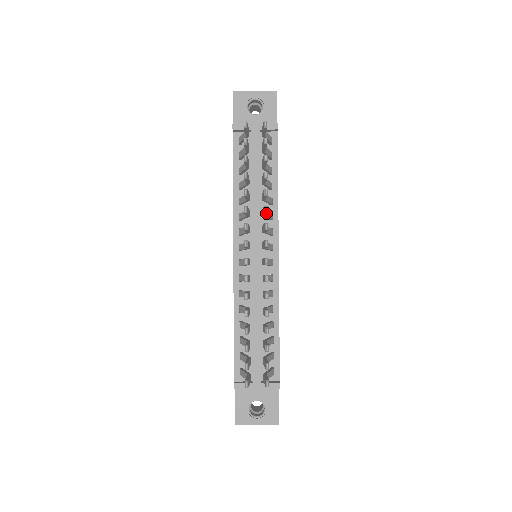
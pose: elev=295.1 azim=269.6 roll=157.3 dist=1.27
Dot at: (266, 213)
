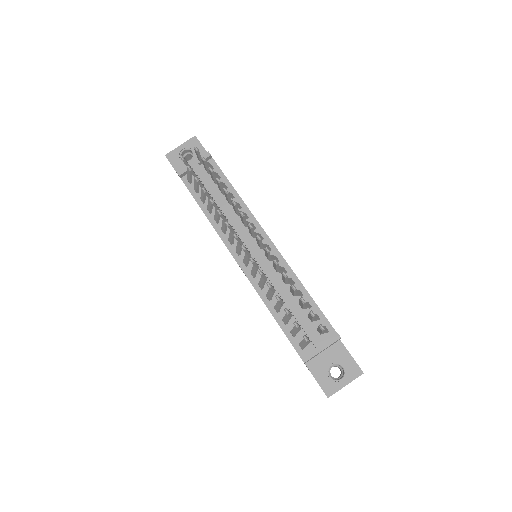
Dot at: (236, 206)
